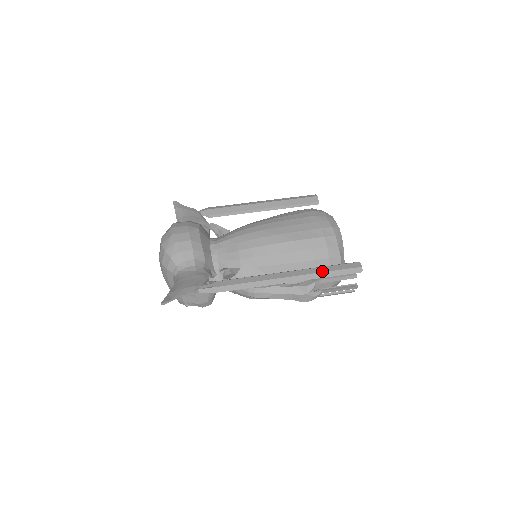
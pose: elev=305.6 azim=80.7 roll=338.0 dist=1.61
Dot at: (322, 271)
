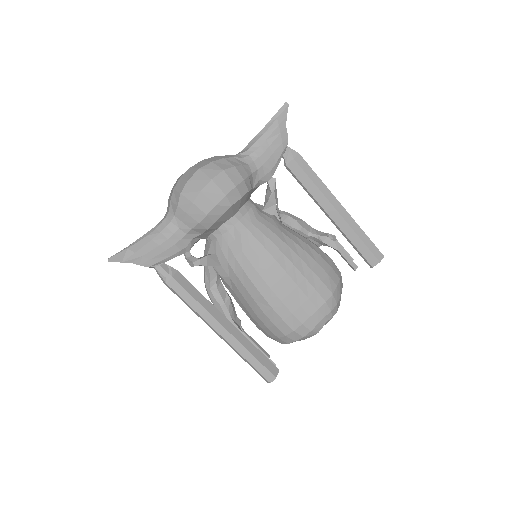
Dot at: (244, 356)
